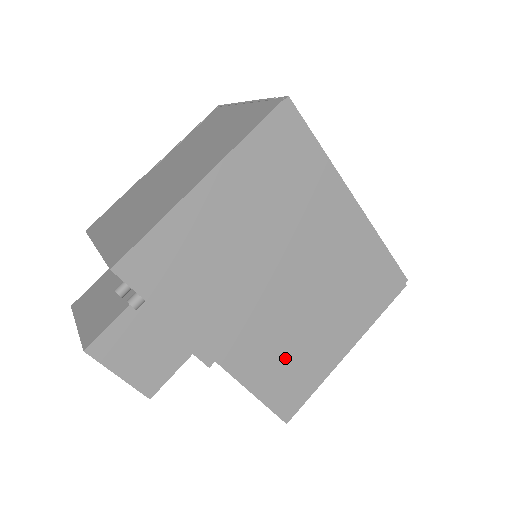
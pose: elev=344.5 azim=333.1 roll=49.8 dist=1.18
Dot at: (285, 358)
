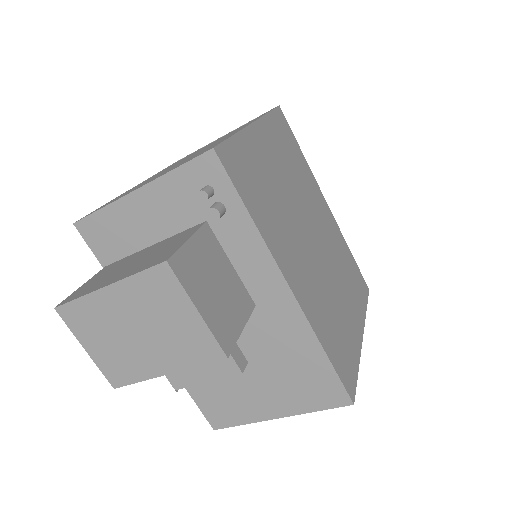
Dot at: (332, 319)
